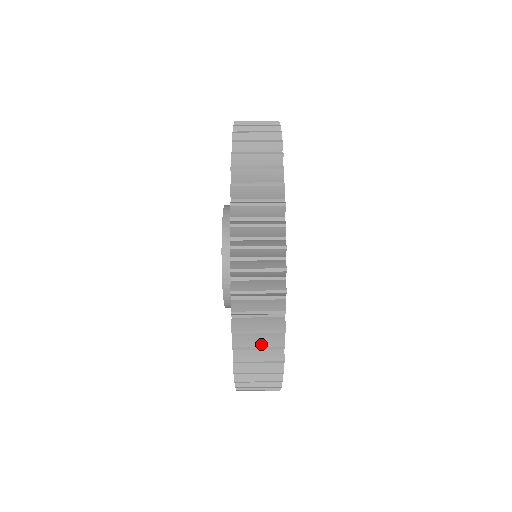
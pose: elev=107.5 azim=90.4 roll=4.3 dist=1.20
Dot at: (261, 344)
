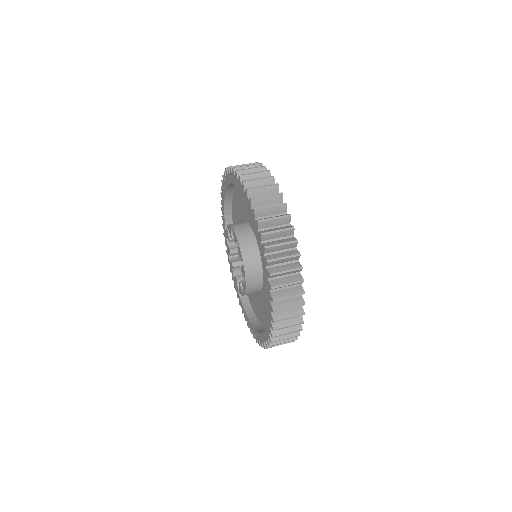
Dot at: (288, 331)
